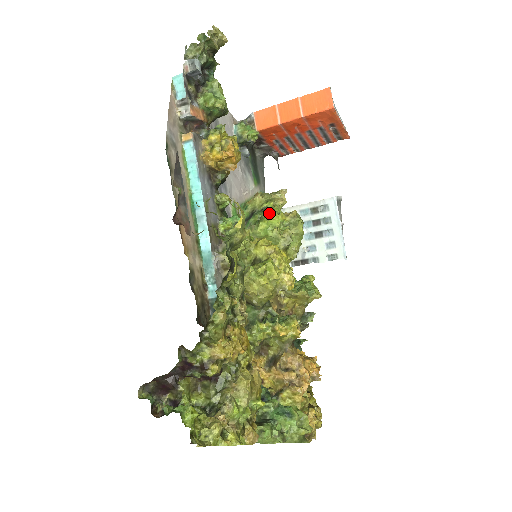
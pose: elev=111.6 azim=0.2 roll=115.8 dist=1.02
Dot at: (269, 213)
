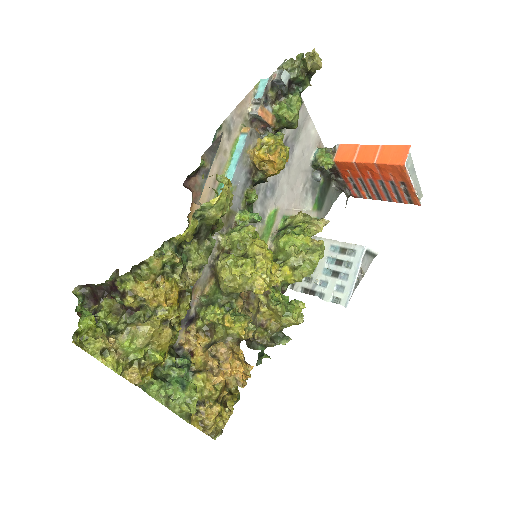
Dot at: (299, 232)
